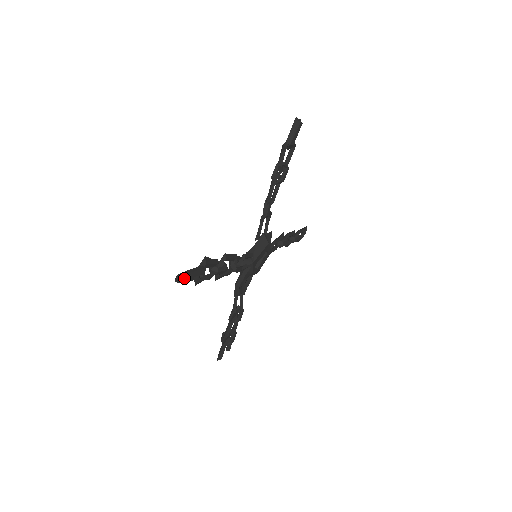
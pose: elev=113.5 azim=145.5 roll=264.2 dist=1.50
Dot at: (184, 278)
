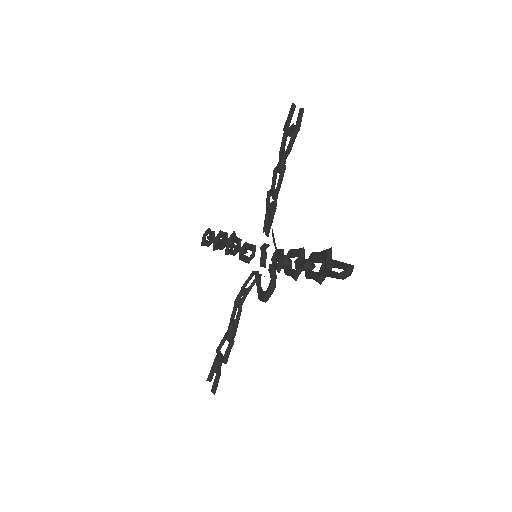
Dot at: (352, 271)
